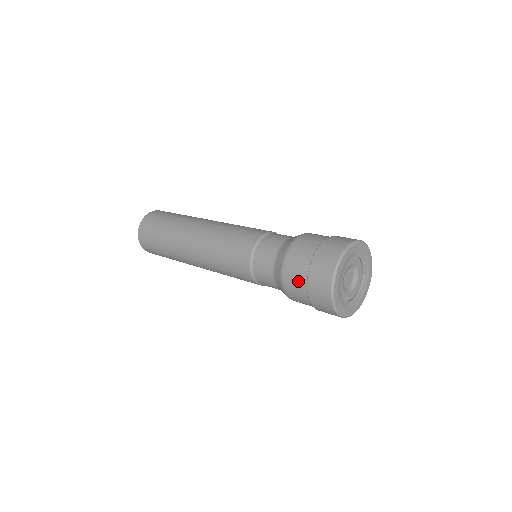
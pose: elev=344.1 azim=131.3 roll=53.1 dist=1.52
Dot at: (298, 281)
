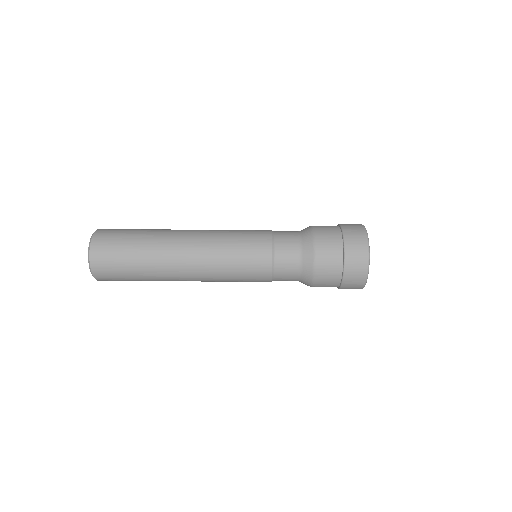
Dot at: occluded
